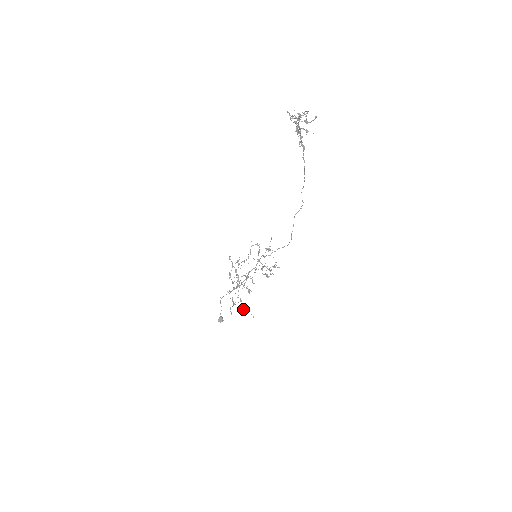
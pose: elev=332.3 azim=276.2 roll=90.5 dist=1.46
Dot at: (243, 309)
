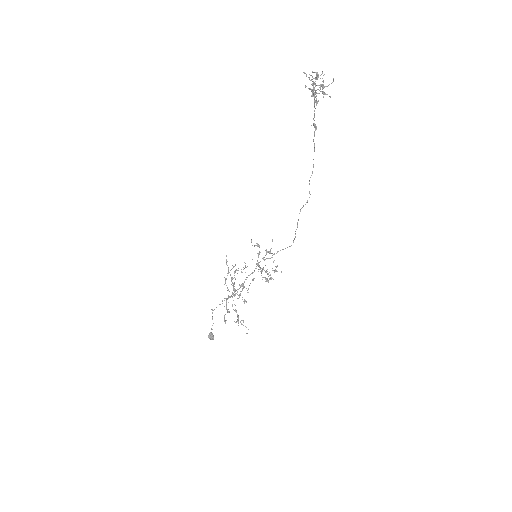
Dot at: (238, 320)
